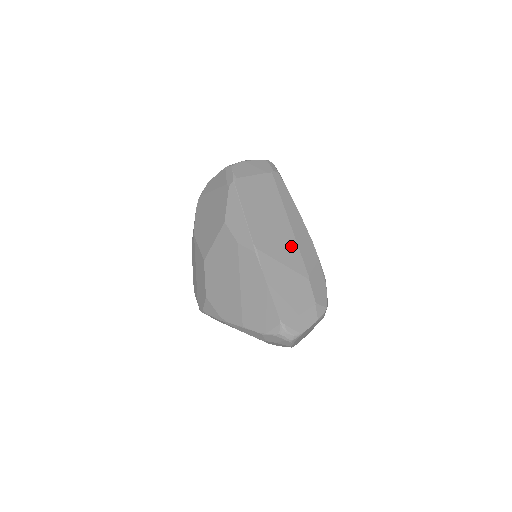
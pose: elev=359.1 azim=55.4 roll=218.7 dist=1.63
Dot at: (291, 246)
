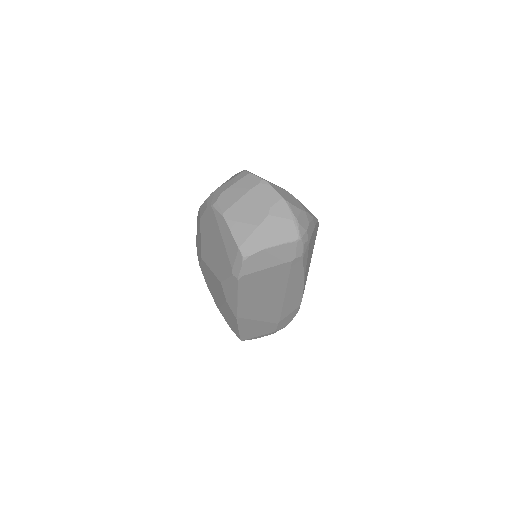
Dot at: (275, 310)
